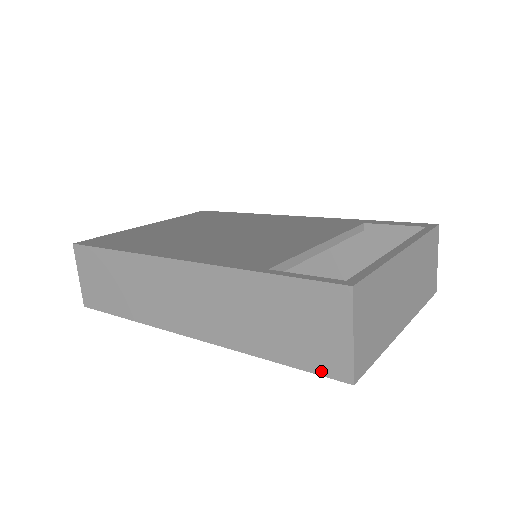
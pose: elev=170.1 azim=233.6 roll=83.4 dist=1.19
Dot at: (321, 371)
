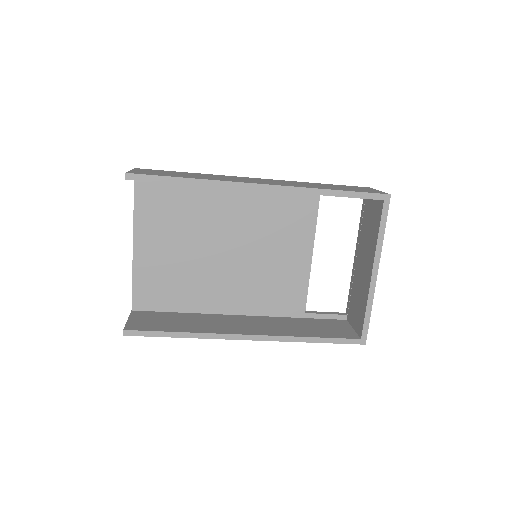
Dot at: (370, 192)
